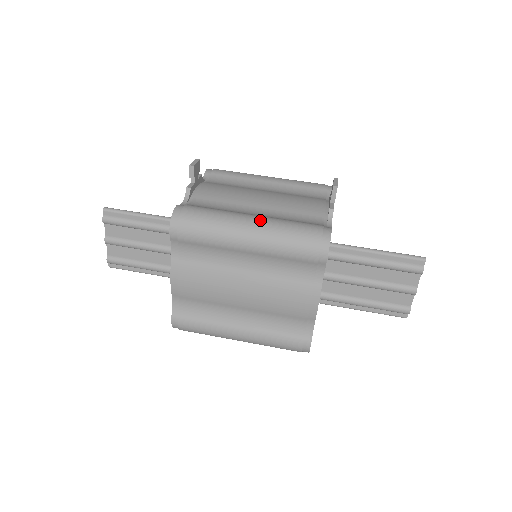
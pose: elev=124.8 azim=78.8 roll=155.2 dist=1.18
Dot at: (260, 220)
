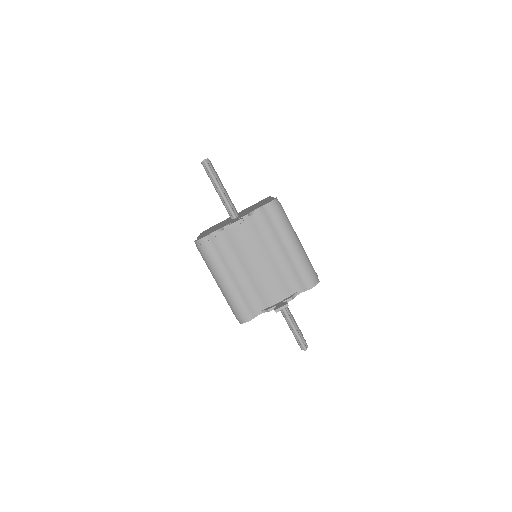
Dot at: (228, 285)
